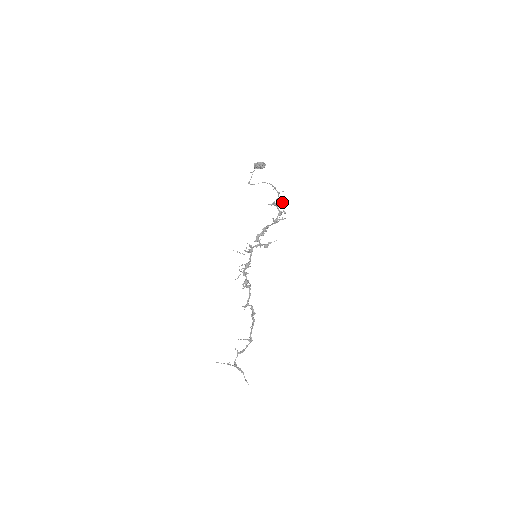
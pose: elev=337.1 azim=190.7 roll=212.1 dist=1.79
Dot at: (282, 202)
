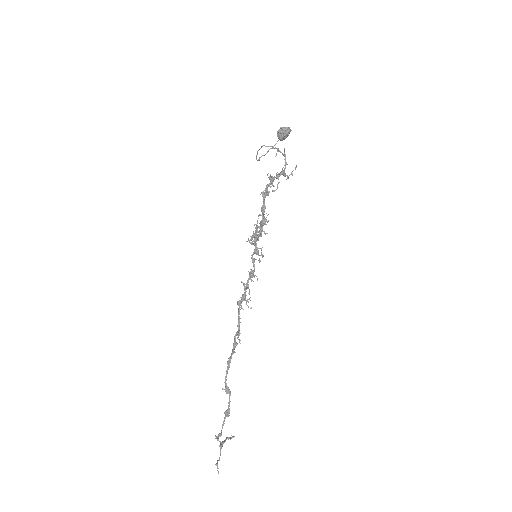
Dot at: occluded
